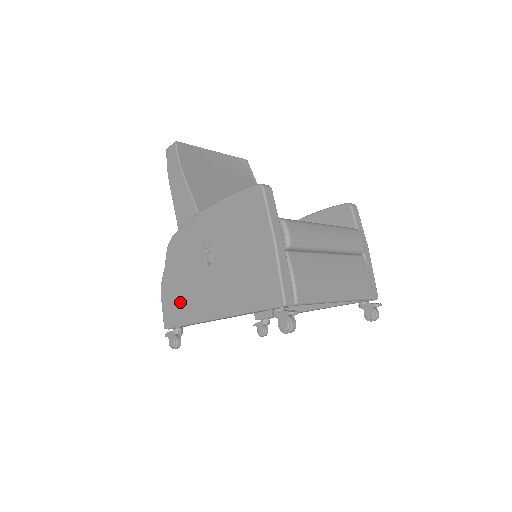
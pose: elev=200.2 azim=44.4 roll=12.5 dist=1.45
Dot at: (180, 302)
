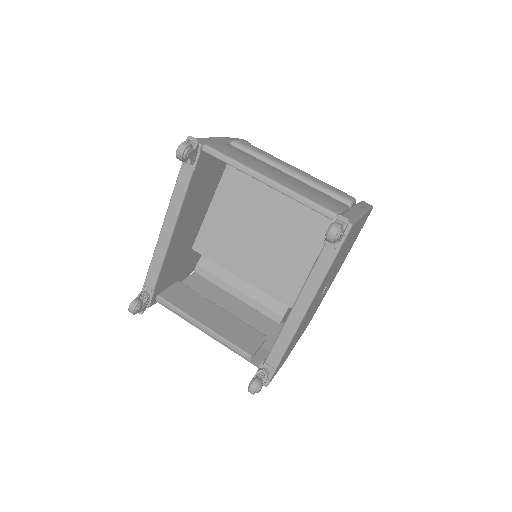
Dot at: occluded
